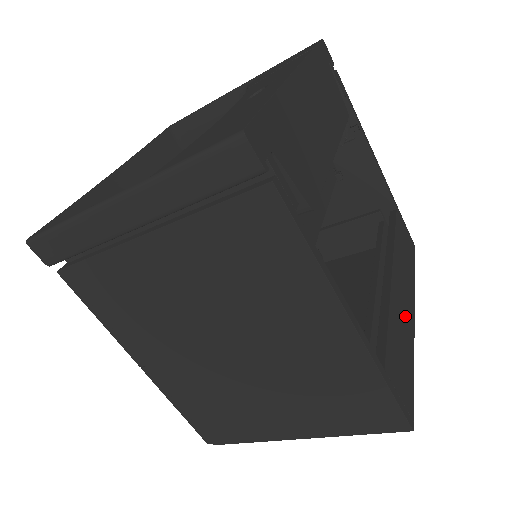
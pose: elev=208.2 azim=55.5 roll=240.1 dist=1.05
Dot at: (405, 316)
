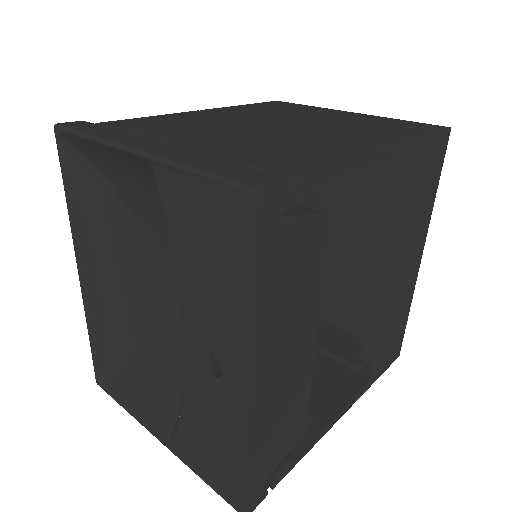
Dot at: (407, 285)
